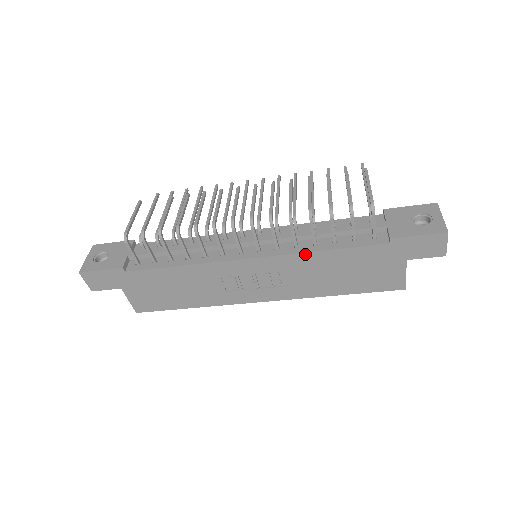
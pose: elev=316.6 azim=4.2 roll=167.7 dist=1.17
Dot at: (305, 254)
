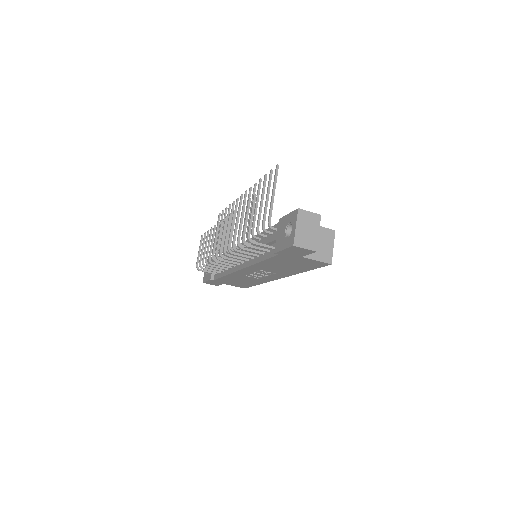
Dot at: (255, 265)
